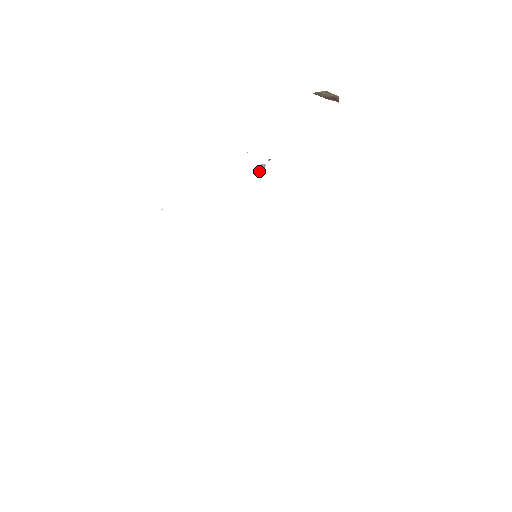
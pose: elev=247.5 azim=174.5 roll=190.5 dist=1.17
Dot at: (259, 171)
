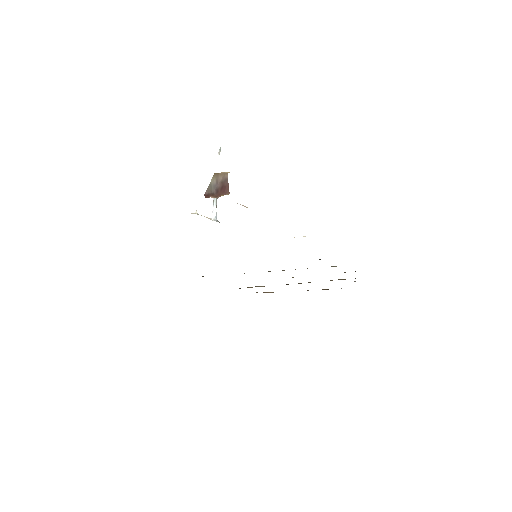
Dot at: (215, 208)
